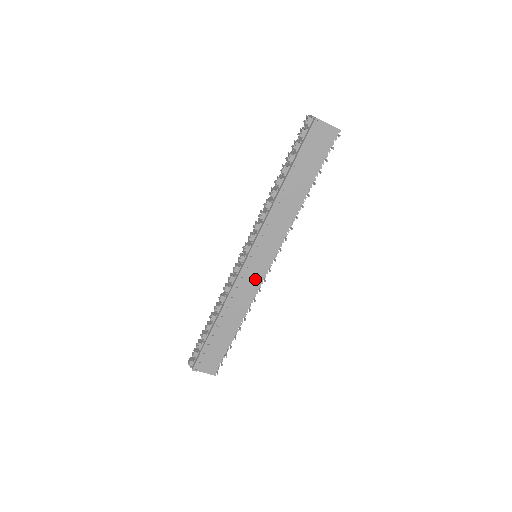
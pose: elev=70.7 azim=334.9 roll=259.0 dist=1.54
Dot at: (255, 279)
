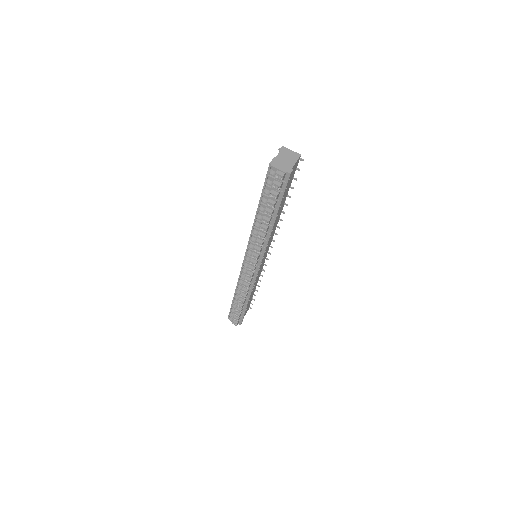
Dot at: (262, 265)
